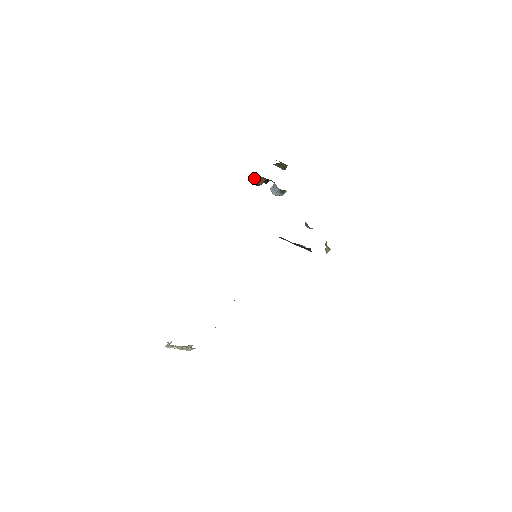
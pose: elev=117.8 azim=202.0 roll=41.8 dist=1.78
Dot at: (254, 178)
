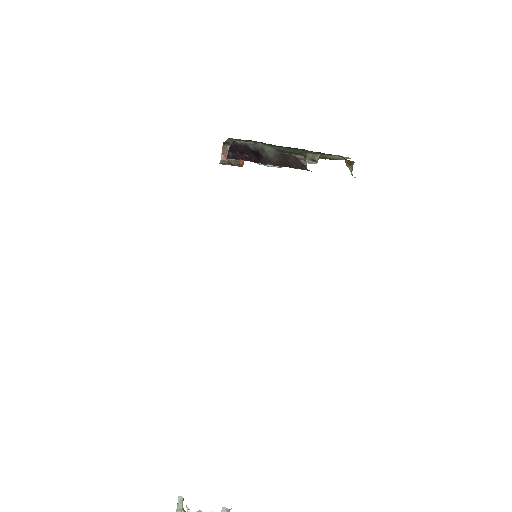
Dot at: (222, 152)
